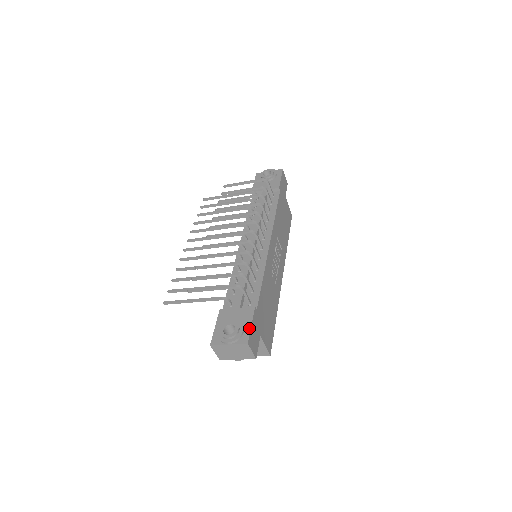
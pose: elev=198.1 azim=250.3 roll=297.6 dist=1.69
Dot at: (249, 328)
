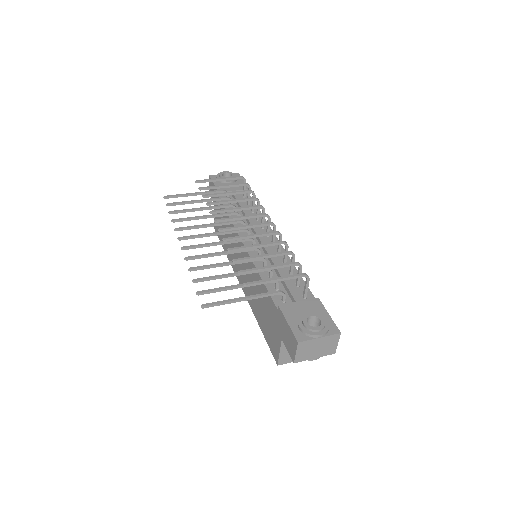
Dot at: (330, 318)
